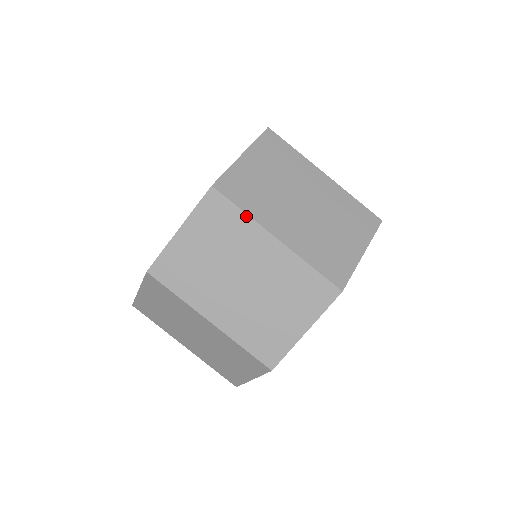
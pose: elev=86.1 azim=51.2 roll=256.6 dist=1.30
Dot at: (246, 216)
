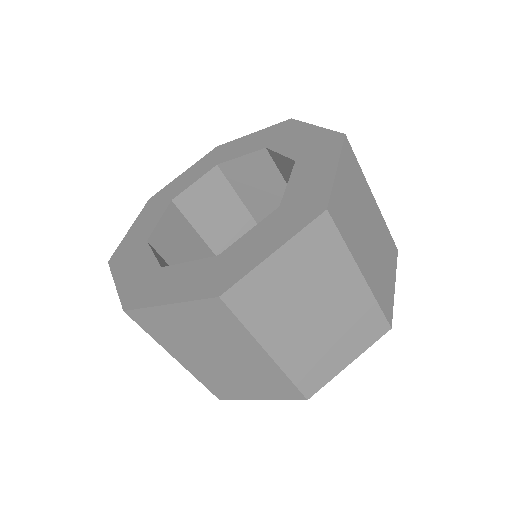
Dot at: (245, 330)
